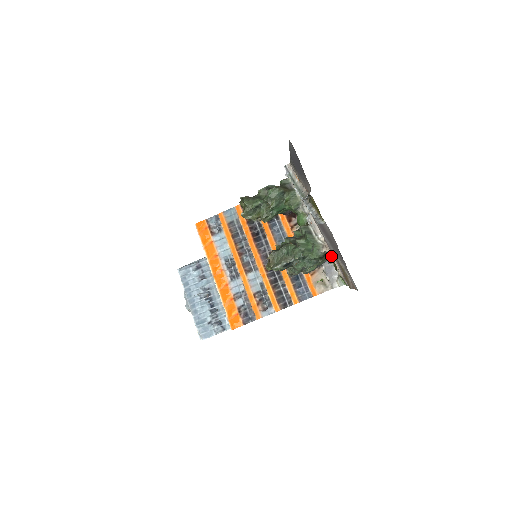
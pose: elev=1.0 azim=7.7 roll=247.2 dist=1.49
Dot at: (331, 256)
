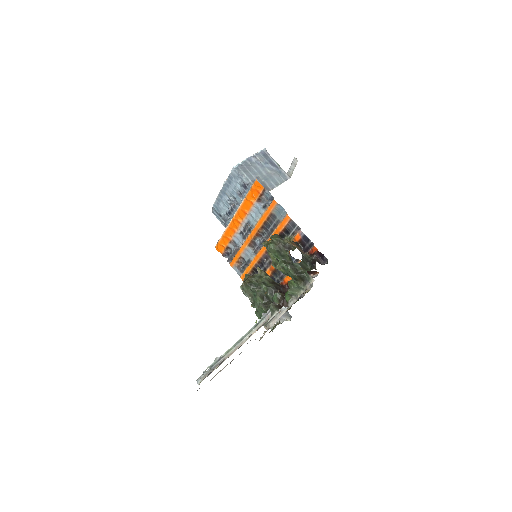
Dot at: (264, 333)
